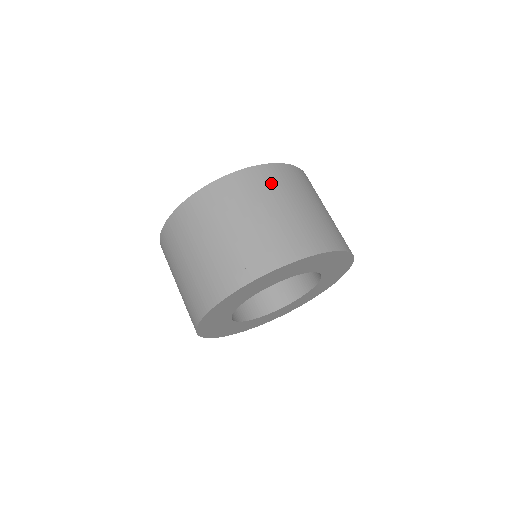
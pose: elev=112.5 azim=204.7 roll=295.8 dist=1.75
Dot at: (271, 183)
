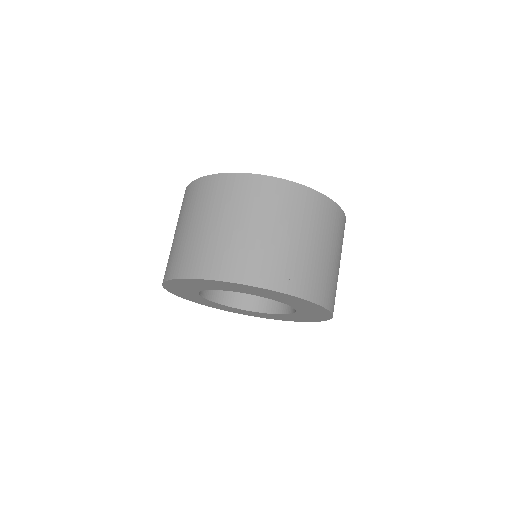
Dot at: (219, 195)
